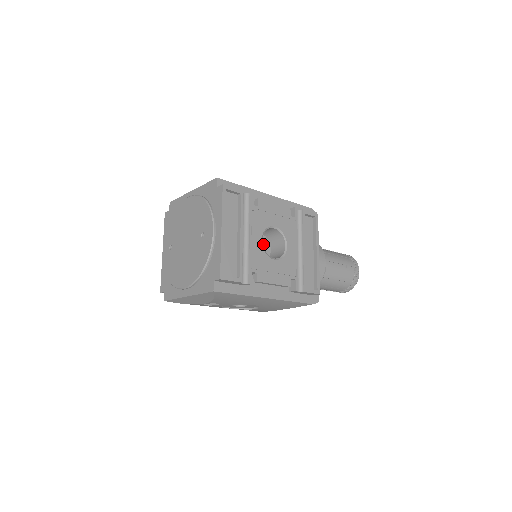
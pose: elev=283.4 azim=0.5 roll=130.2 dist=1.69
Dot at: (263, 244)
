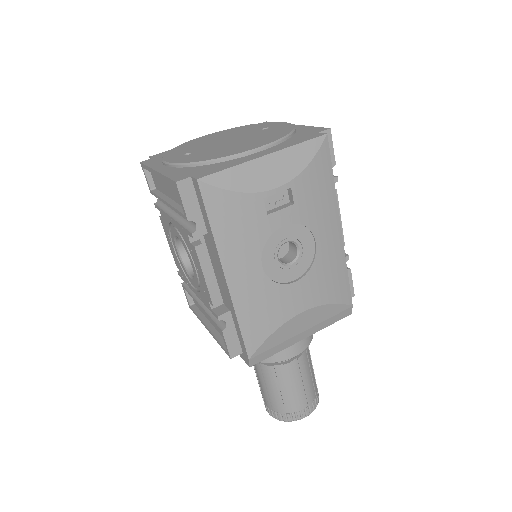
Dot at: occluded
